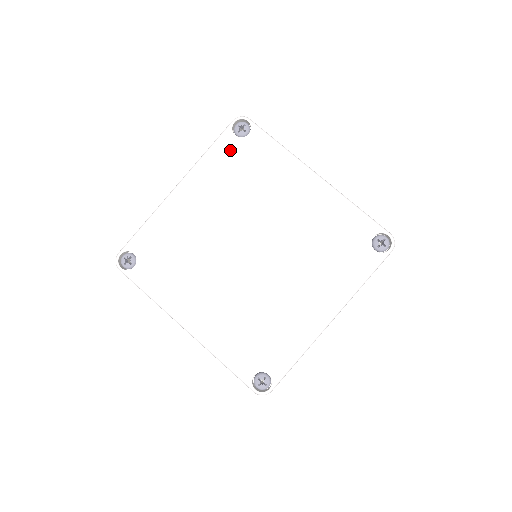
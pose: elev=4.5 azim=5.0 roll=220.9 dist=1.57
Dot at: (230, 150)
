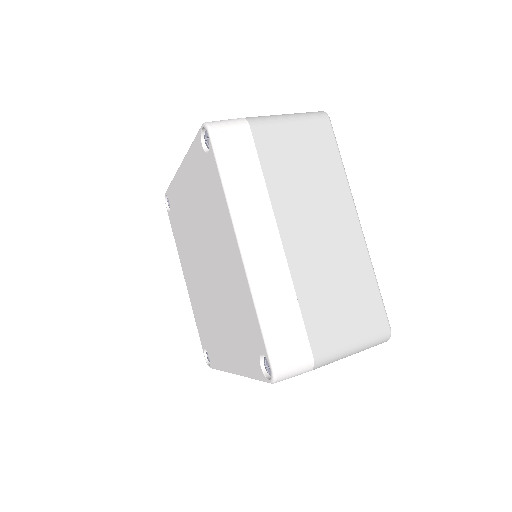
Dot at: (199, 159)
